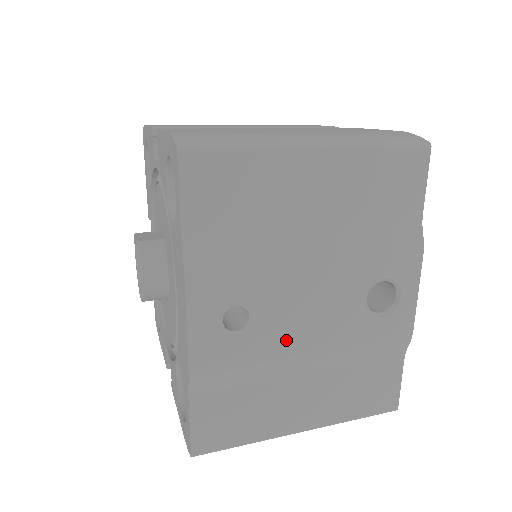
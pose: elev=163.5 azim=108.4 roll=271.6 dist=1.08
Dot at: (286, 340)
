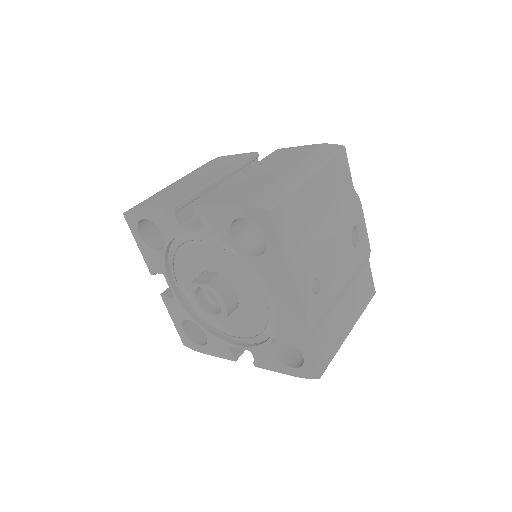
Dot at: (334, 284)
